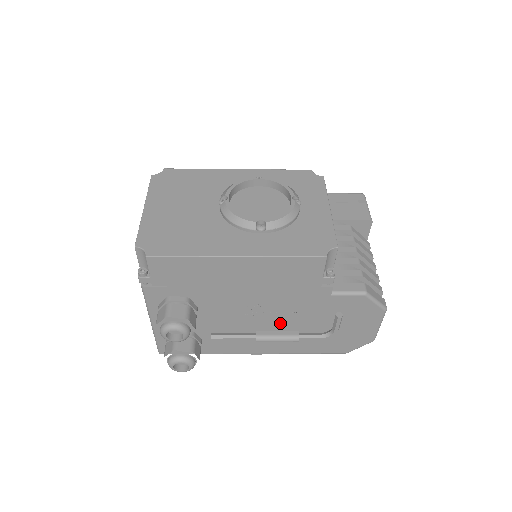
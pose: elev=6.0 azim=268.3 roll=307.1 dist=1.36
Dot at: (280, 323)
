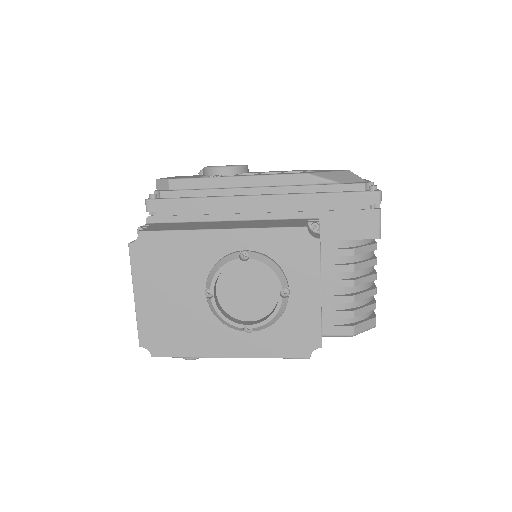
Dot at: occluded
